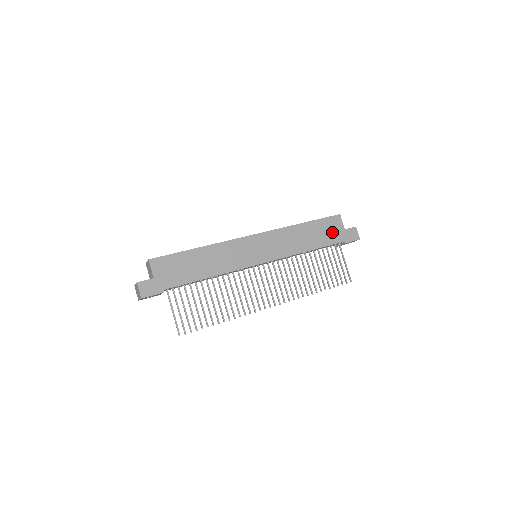
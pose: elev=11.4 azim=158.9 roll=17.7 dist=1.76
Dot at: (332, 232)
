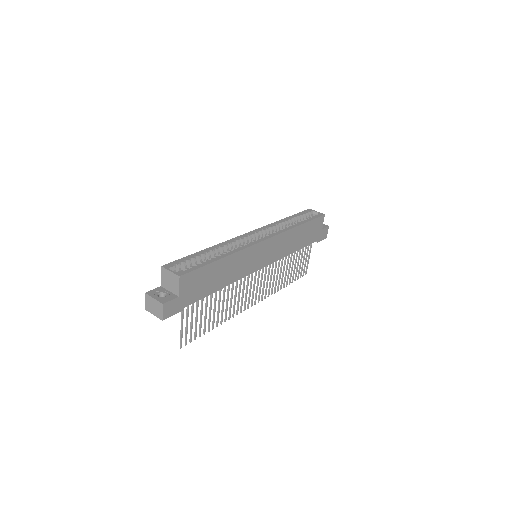
Dot at: (314, 232)
